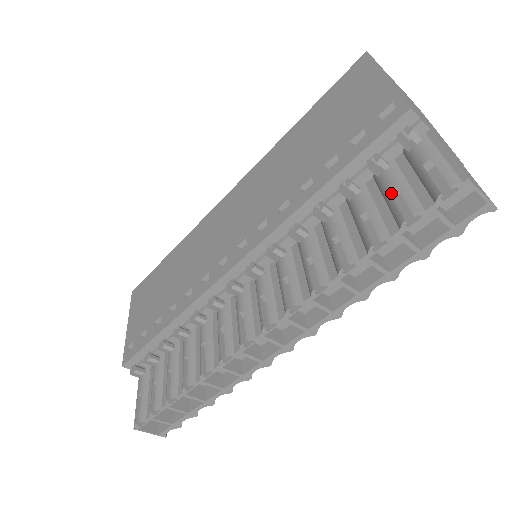
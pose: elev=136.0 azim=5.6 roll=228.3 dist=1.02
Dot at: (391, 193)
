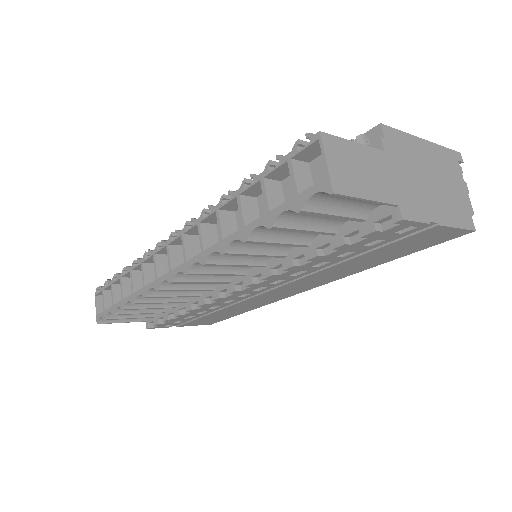
Dot at: occluded
